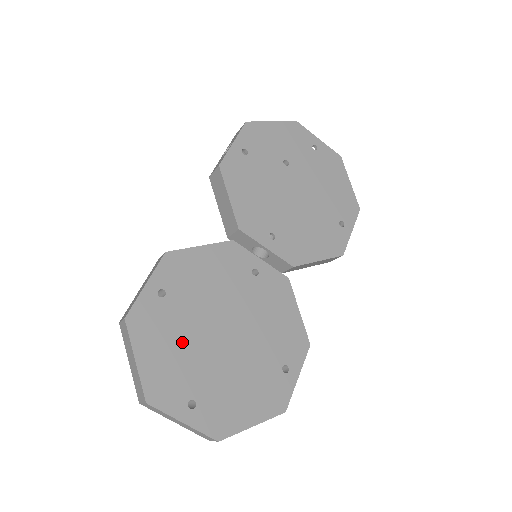
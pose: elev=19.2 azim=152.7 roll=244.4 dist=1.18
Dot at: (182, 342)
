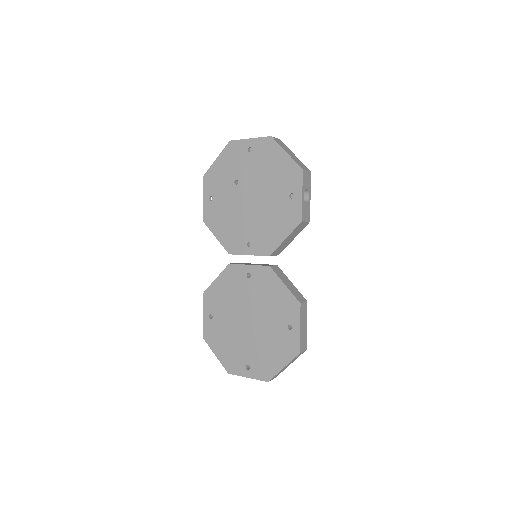
Dot at: (230, 337)
